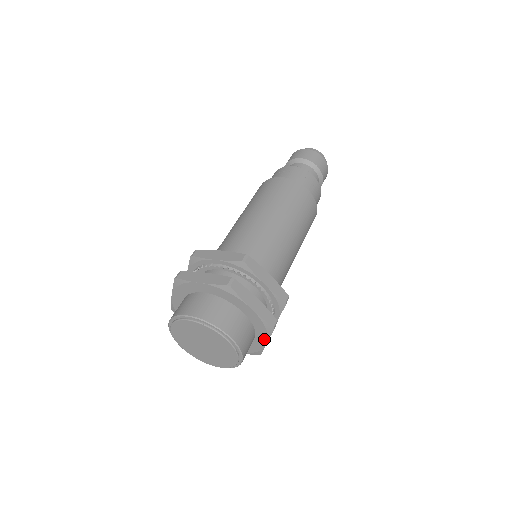
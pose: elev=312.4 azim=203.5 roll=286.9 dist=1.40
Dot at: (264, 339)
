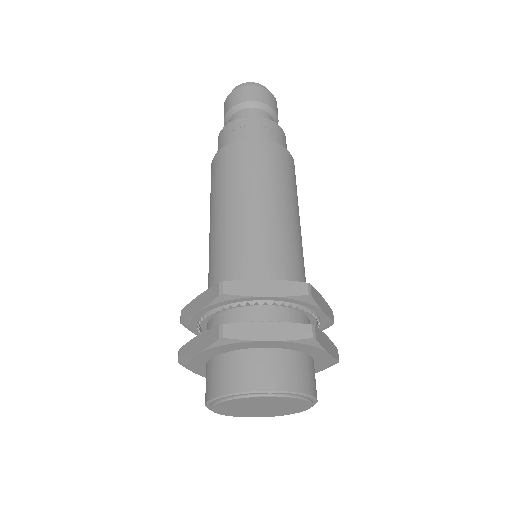
Dot at: (320, 352)
